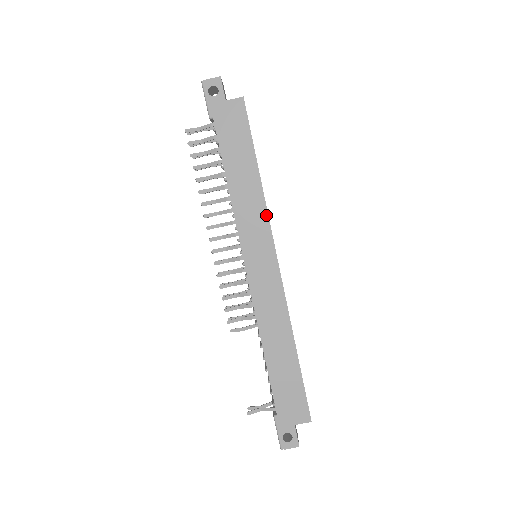
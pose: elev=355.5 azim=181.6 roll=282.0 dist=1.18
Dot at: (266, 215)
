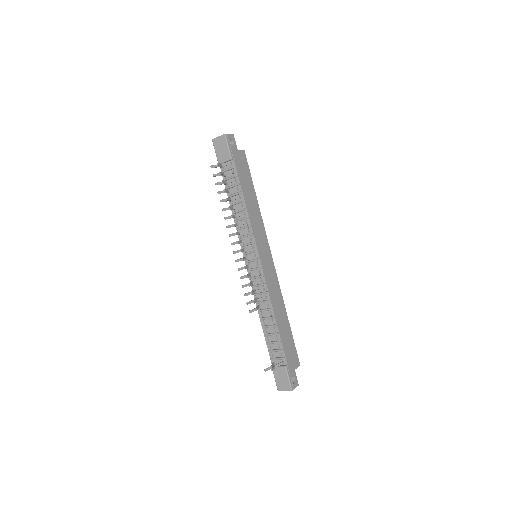
Dot at: (264, 227)
